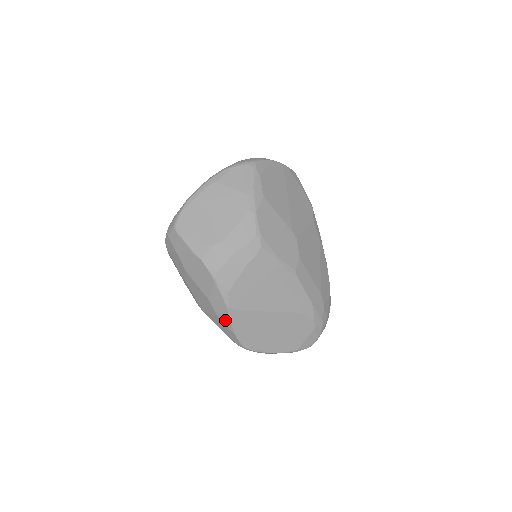
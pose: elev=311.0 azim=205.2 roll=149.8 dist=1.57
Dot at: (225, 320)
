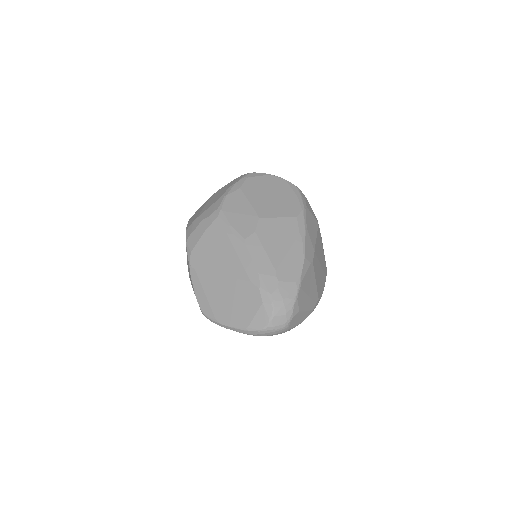
Dot at: (191, 282)
